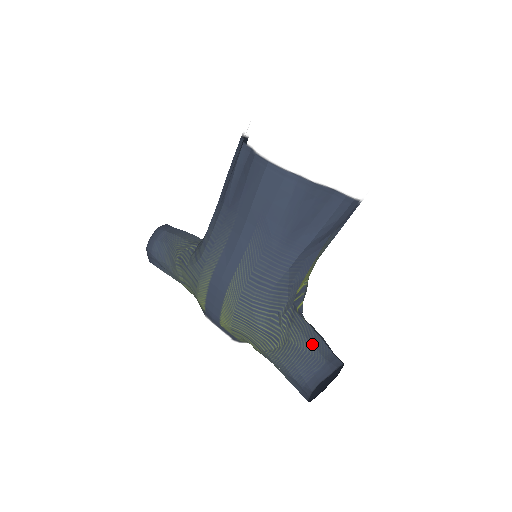
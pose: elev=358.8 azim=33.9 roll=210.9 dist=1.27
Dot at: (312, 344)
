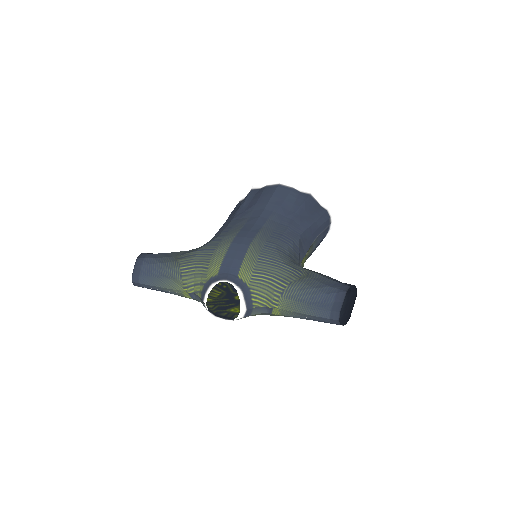
Dot at: (330, 277)
